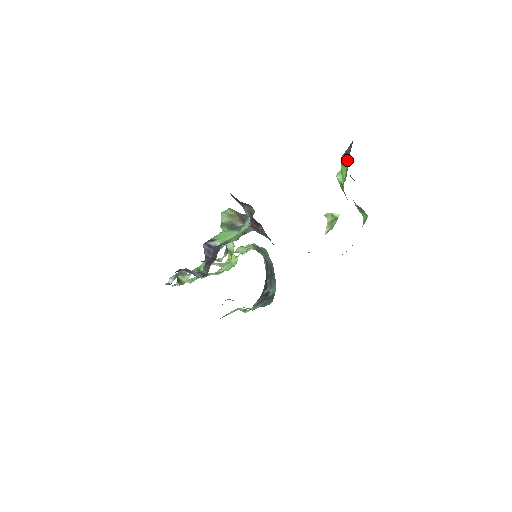
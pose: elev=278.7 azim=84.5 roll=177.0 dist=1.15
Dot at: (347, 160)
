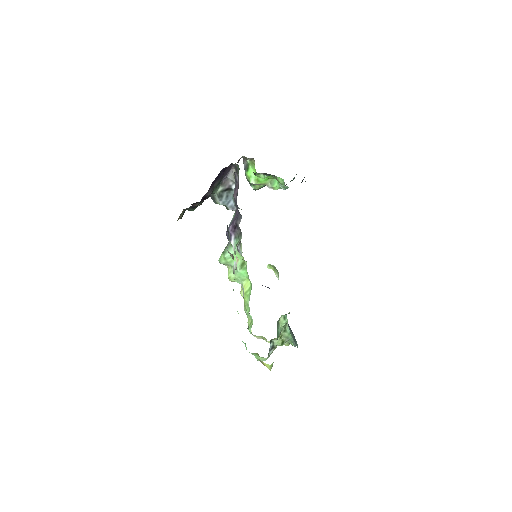
Dot at: (248, 165)
